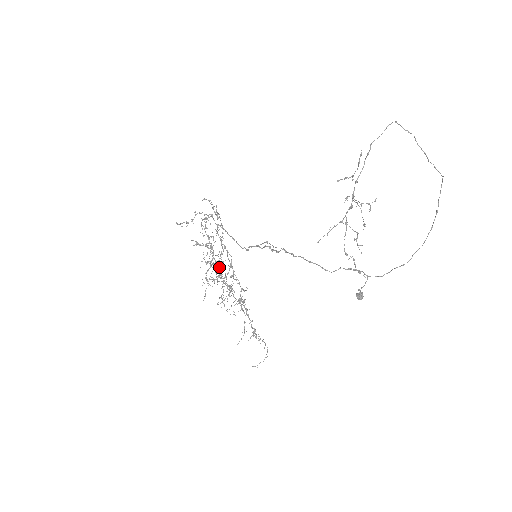
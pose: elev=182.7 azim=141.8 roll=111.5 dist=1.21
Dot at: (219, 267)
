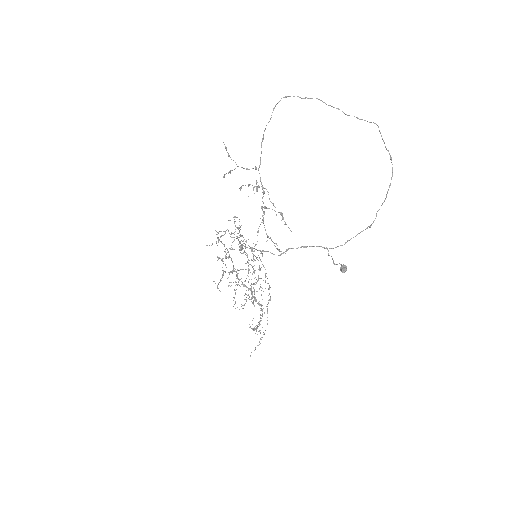
Dot at: occluded
